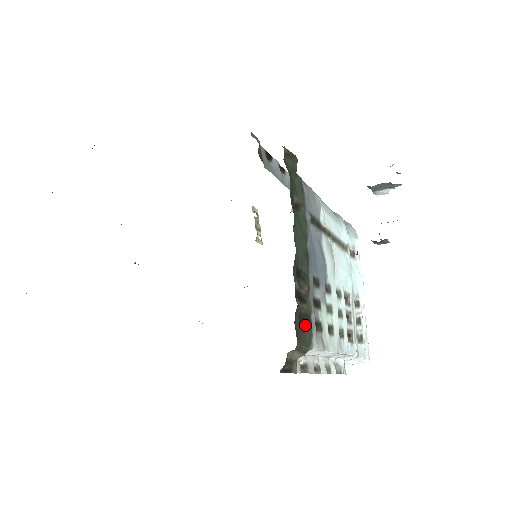
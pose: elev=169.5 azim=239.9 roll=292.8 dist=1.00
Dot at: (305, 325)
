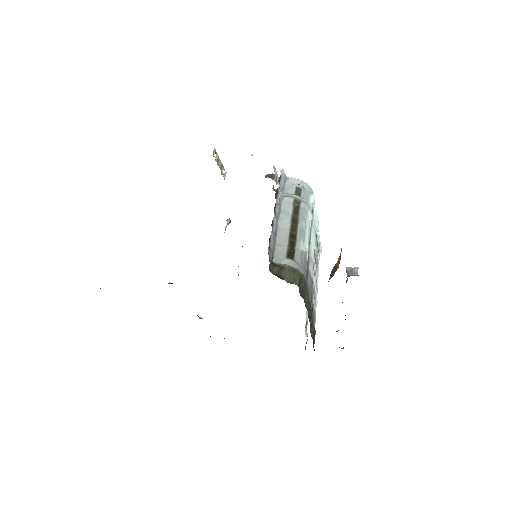
Dot at: (314, 335)
